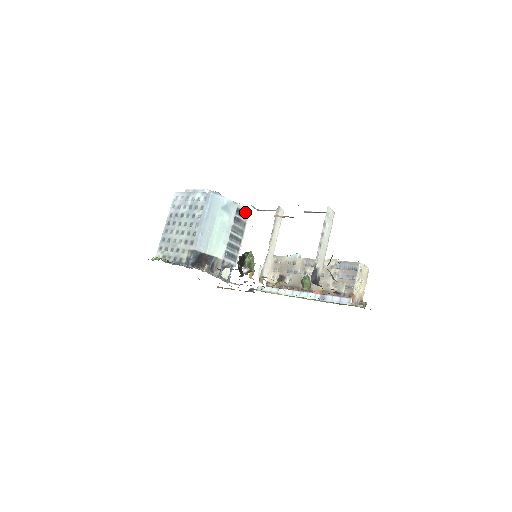
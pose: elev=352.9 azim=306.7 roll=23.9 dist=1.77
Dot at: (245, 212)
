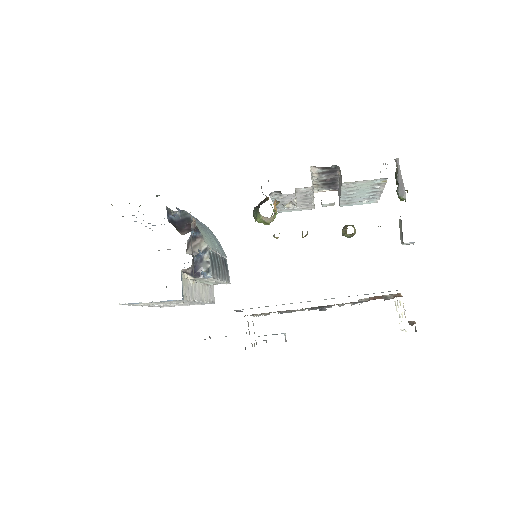
Dot at: (228, 274)
